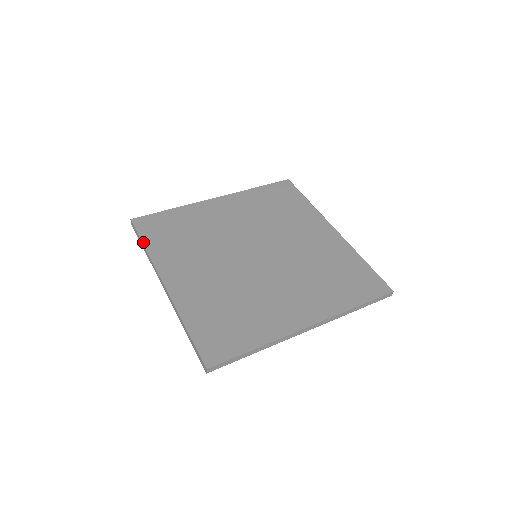
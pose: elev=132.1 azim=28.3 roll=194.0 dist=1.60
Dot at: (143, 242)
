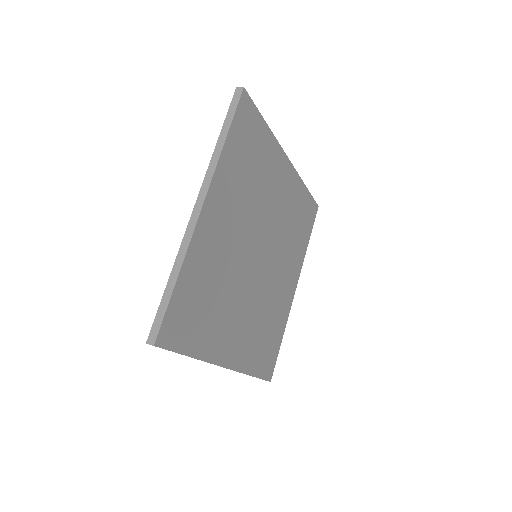
Dot at: (229, 132)
